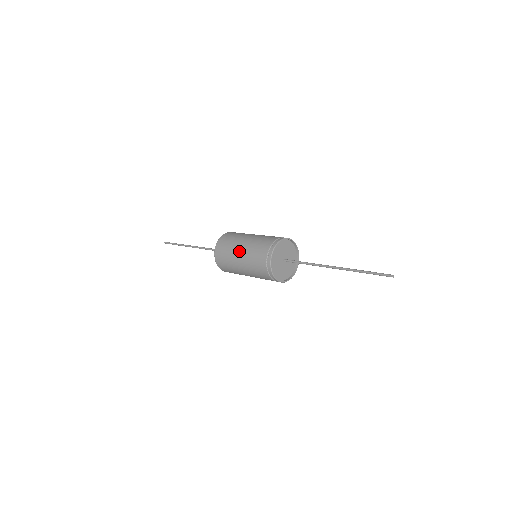
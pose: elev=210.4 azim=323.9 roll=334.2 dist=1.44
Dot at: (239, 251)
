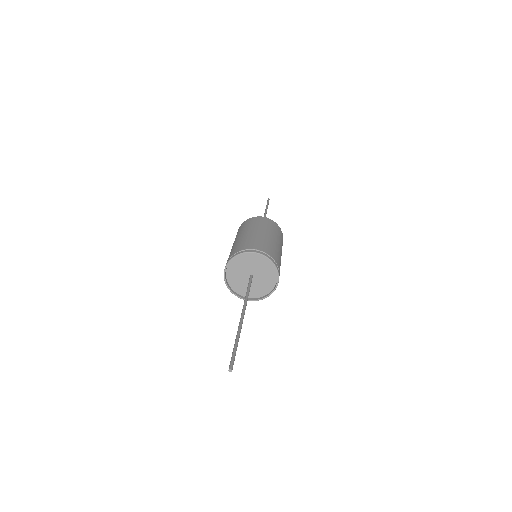
Dot at: occluded
